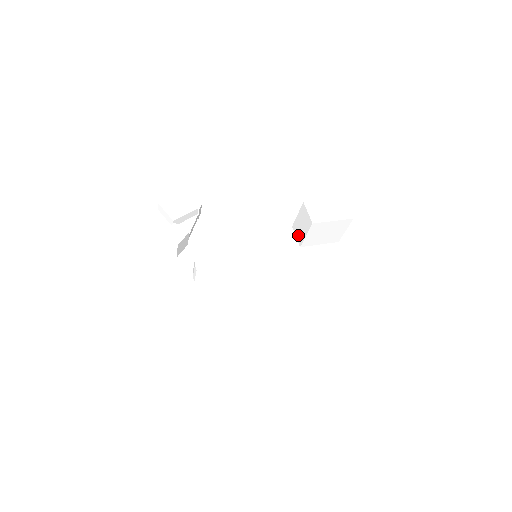
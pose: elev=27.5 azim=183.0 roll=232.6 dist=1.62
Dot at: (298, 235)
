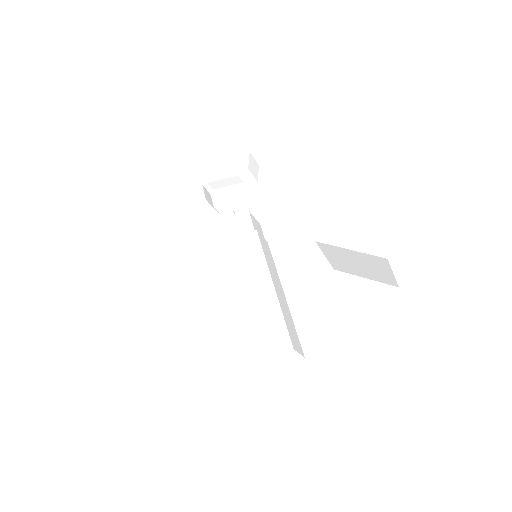
Dot at: occluded
